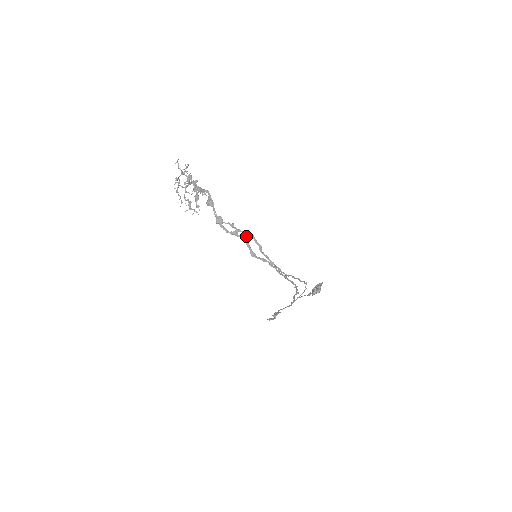
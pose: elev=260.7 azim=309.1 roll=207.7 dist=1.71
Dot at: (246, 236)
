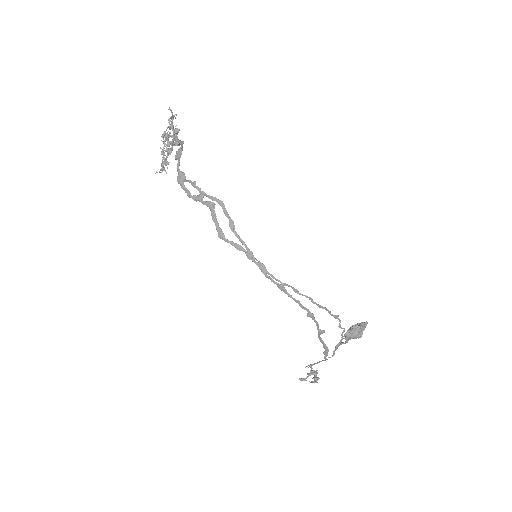
Dot at: (212, 203)
